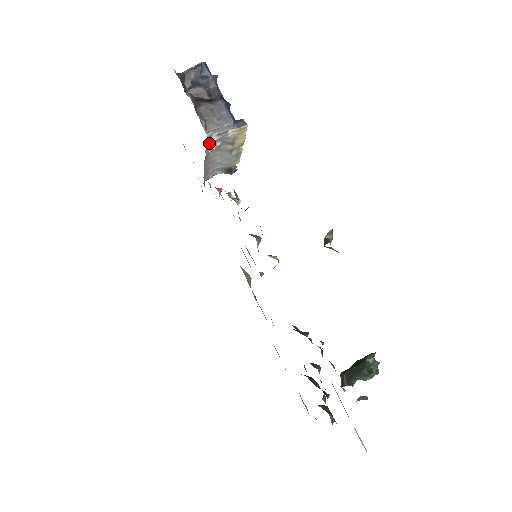
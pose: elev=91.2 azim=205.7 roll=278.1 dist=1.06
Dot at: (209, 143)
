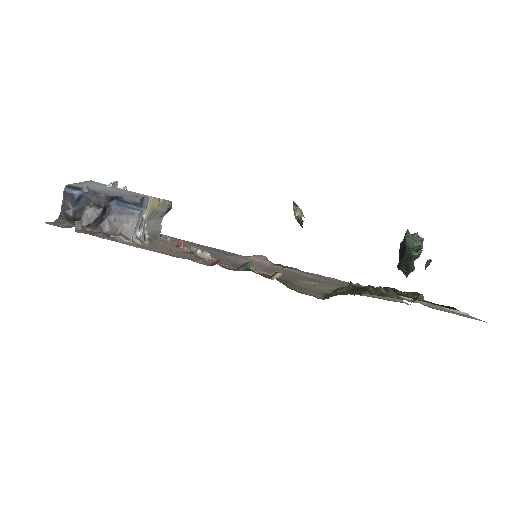
Dot at: (141, 241)
